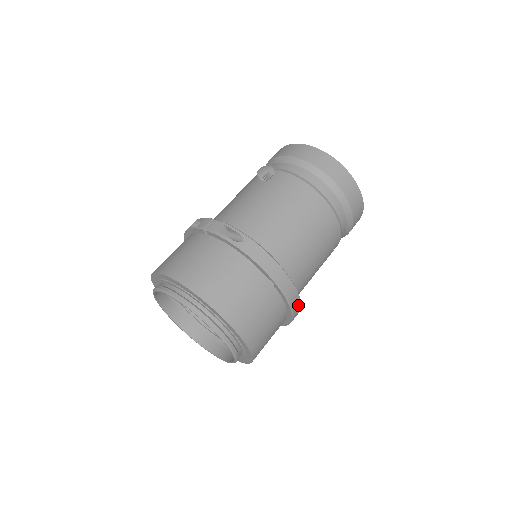
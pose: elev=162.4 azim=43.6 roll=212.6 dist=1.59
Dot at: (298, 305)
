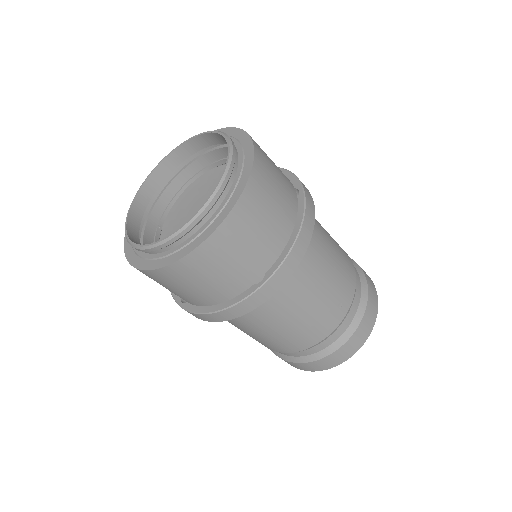
Dot at: (305, 242)
